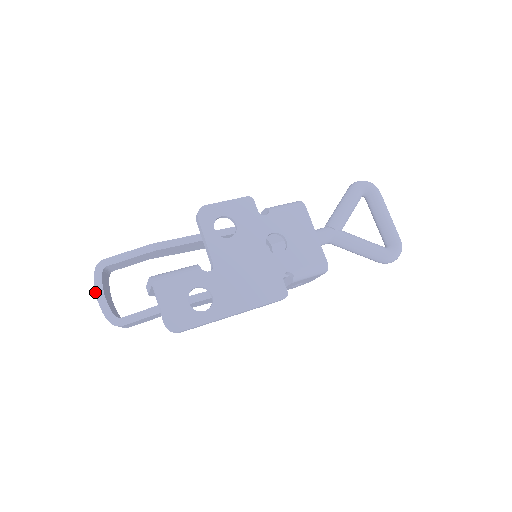
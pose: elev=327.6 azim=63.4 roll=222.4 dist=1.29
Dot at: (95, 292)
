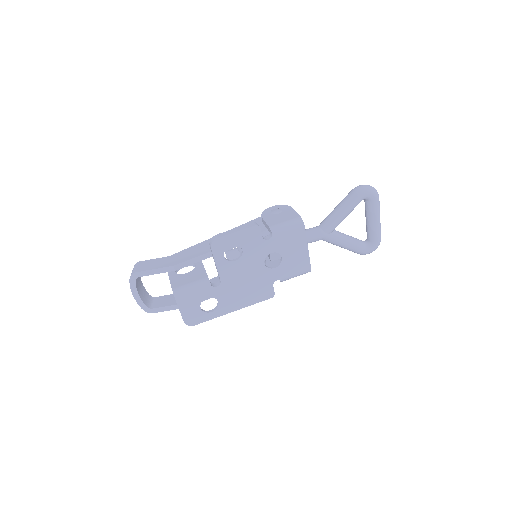
Dot at: occluded
